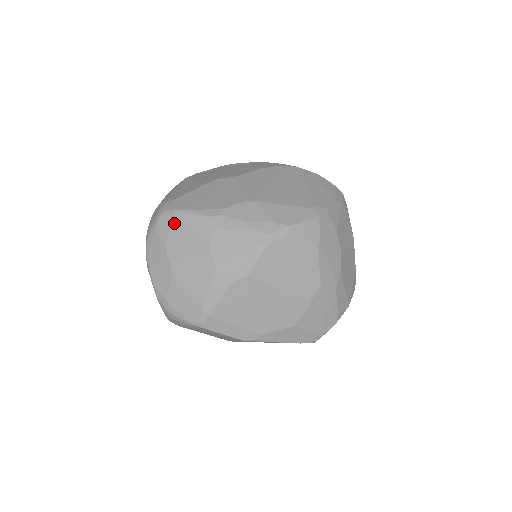
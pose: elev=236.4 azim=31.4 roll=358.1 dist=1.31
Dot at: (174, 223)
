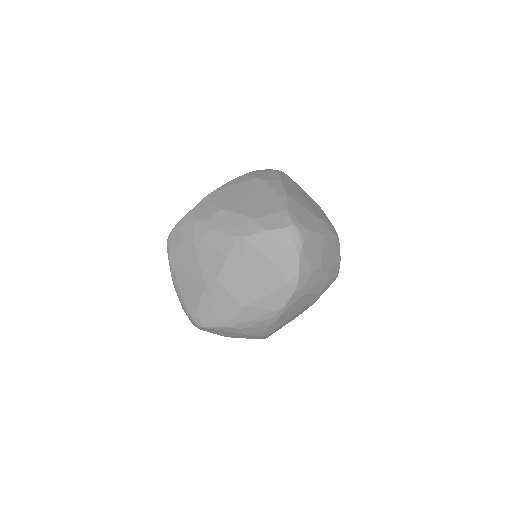
Dot at: (210, 330)
